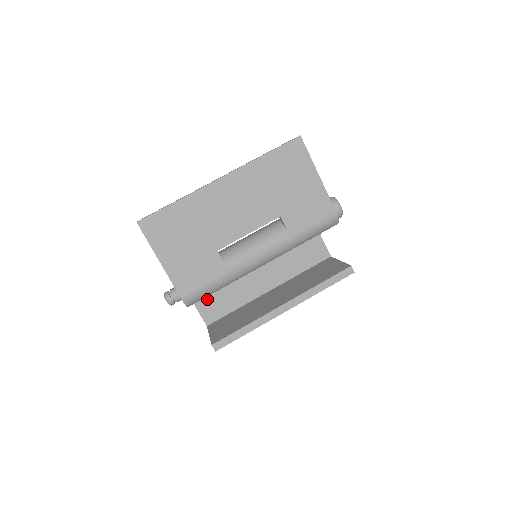
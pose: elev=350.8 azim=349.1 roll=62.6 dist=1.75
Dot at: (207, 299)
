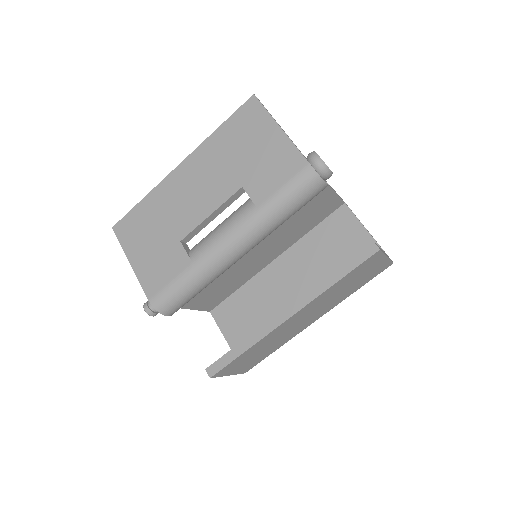
Dot at: (238, 331)
